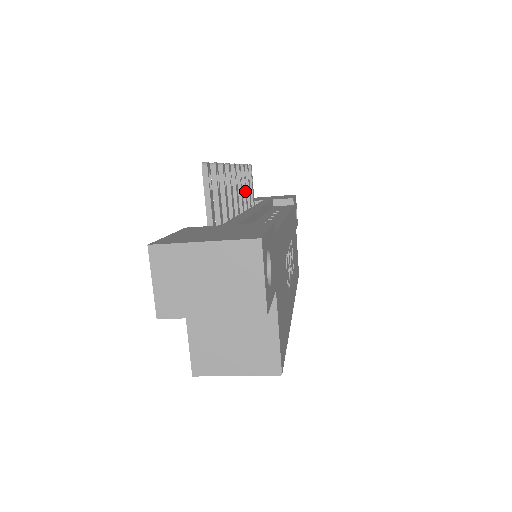
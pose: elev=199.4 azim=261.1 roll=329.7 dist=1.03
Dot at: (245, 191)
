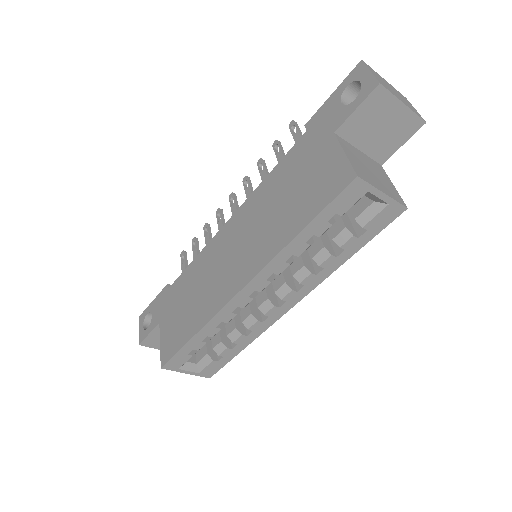
Dot at: occluded
